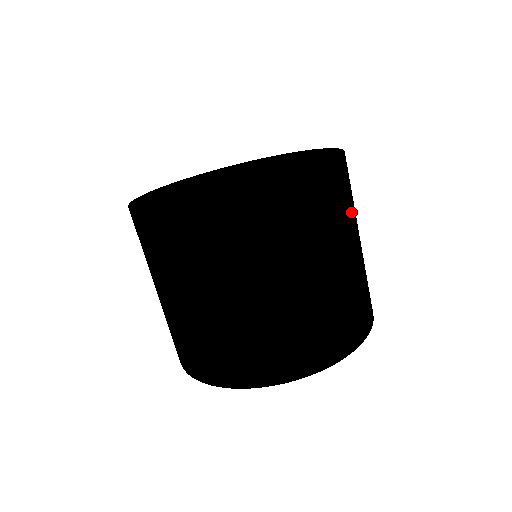
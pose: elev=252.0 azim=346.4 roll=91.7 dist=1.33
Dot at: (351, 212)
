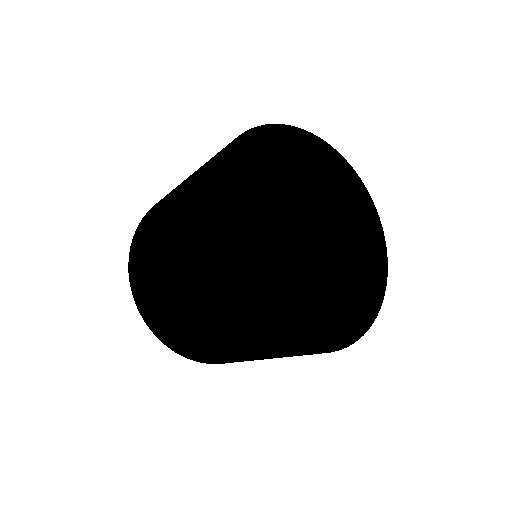
Dot at: occluded
